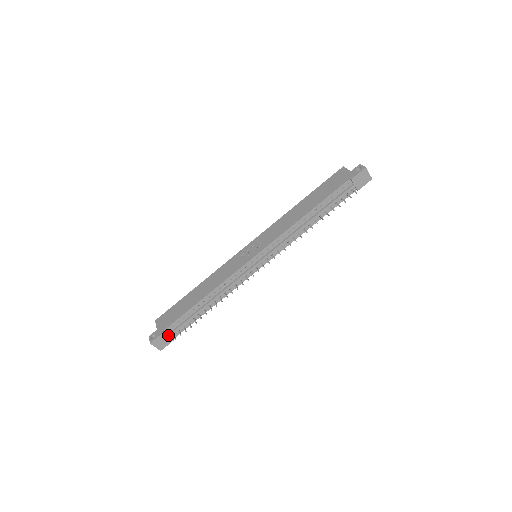
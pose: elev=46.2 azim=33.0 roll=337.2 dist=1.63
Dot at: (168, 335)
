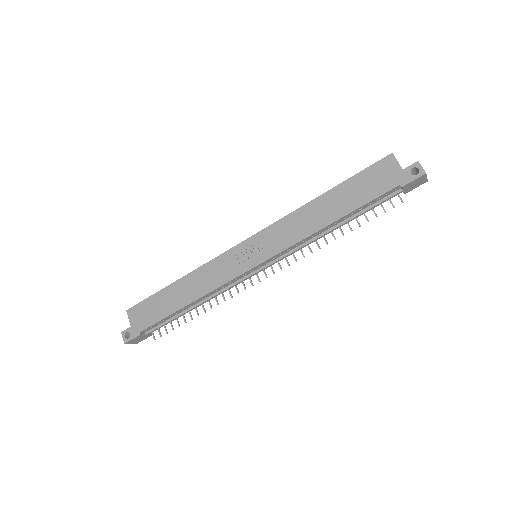
Dot at: (145, 334)
